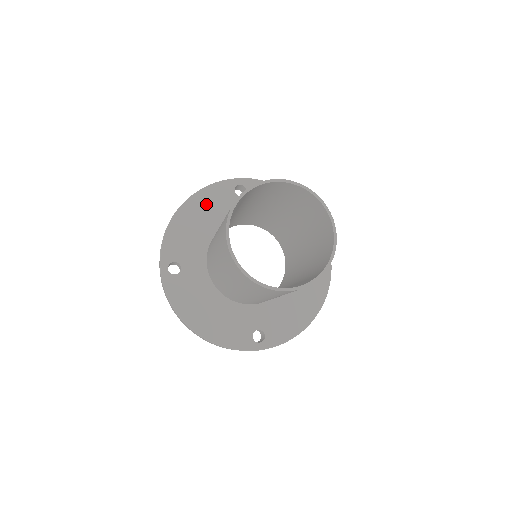
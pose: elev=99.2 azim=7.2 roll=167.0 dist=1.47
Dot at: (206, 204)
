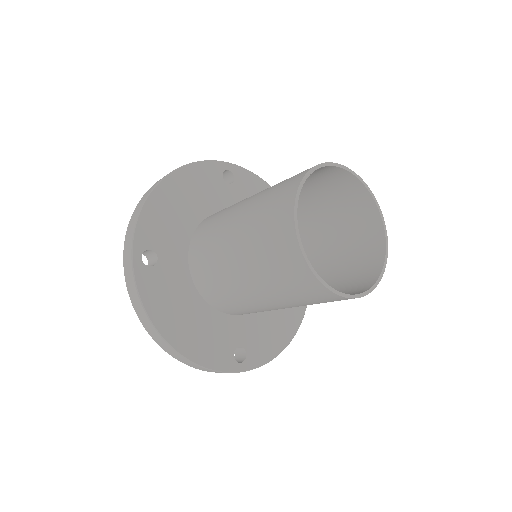
Dot at: (191, 184)
